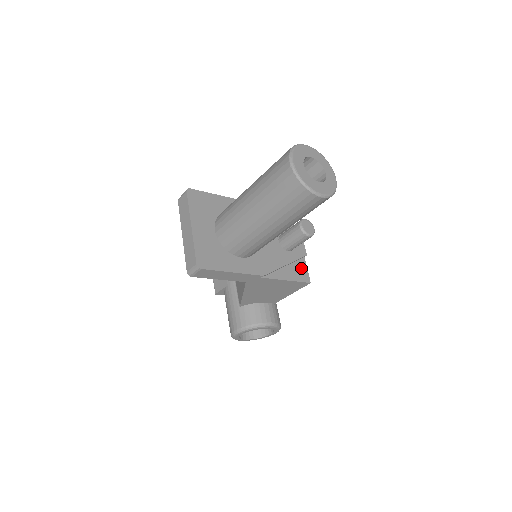
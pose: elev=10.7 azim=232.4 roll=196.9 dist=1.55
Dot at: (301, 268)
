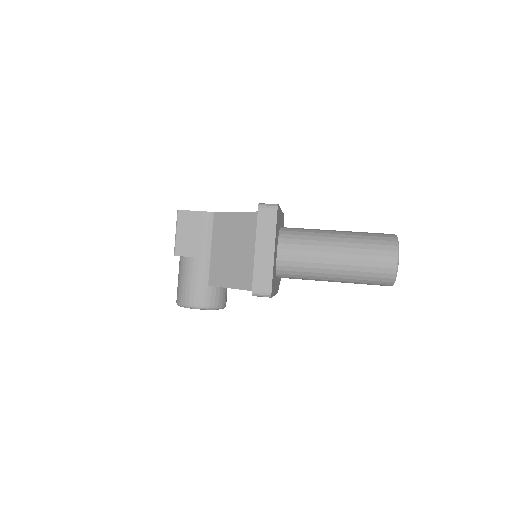
Dot at: occluded
